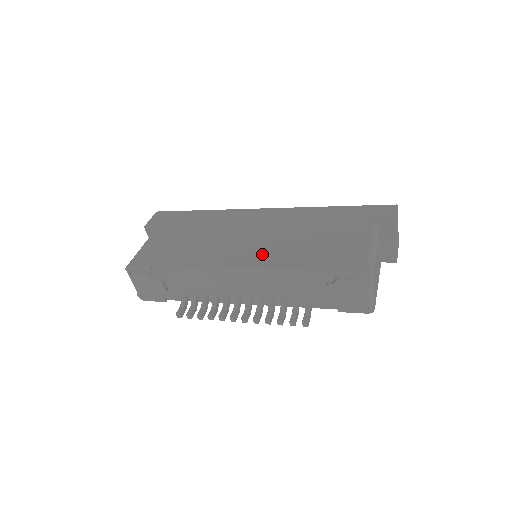
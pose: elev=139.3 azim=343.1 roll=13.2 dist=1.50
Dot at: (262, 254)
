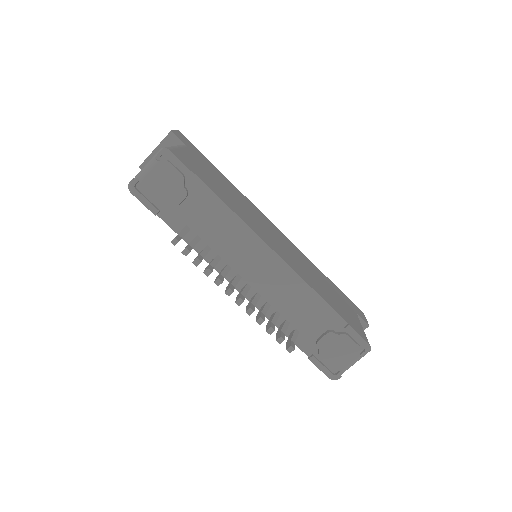
Dot at: (292, 262)
